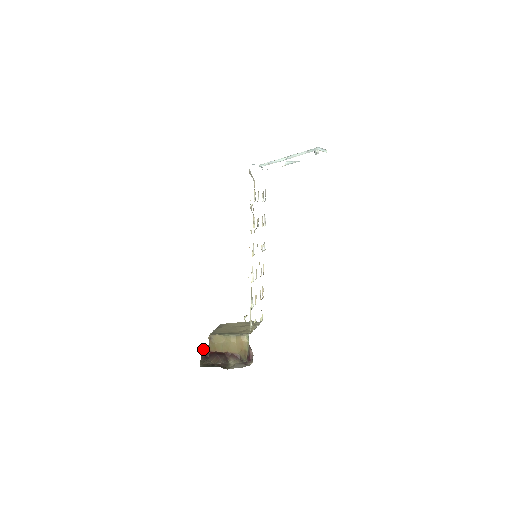
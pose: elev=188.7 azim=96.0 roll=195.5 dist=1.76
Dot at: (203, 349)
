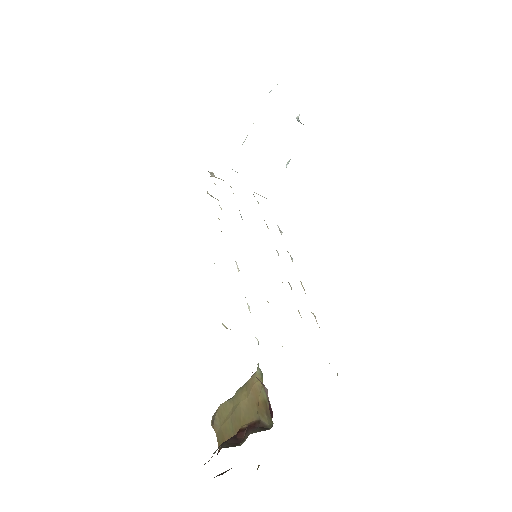
Dot at: occluded
